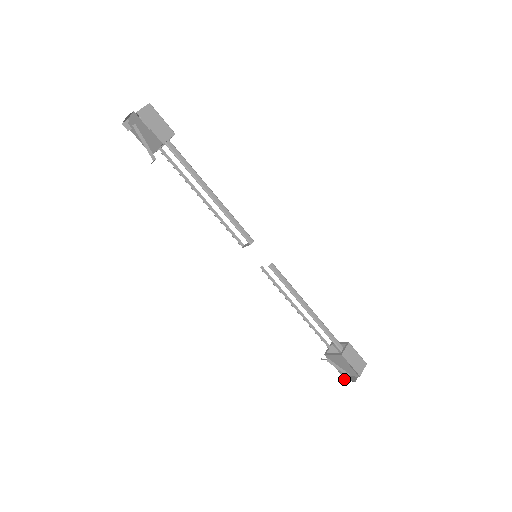
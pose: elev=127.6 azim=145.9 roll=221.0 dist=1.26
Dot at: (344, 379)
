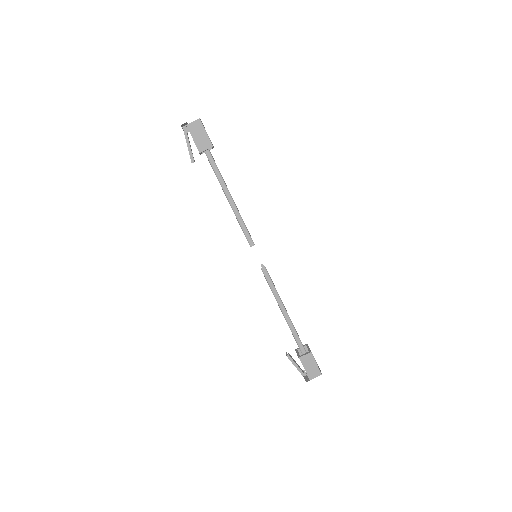
Dot at: (304, 375)
